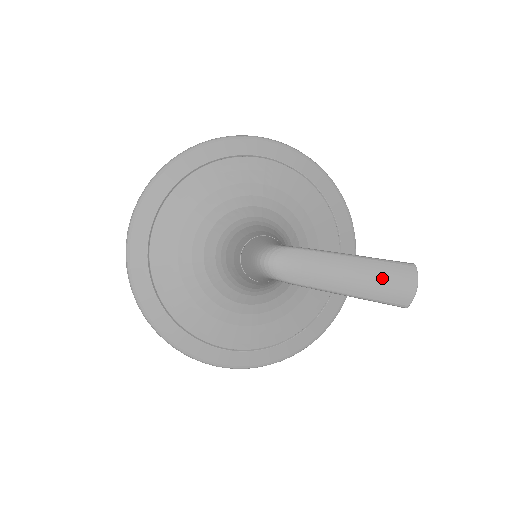
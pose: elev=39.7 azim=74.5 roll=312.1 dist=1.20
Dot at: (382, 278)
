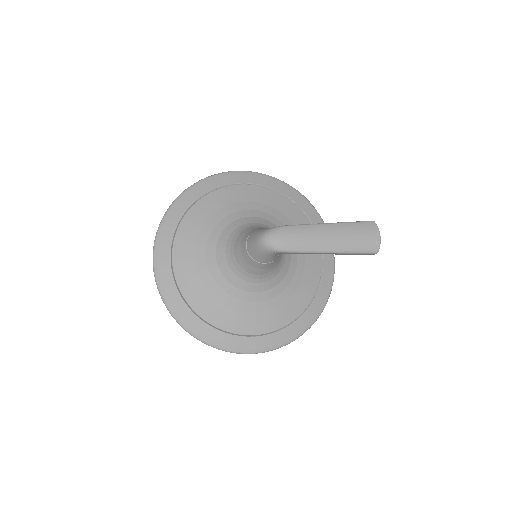
Dot at: (353, 234)
